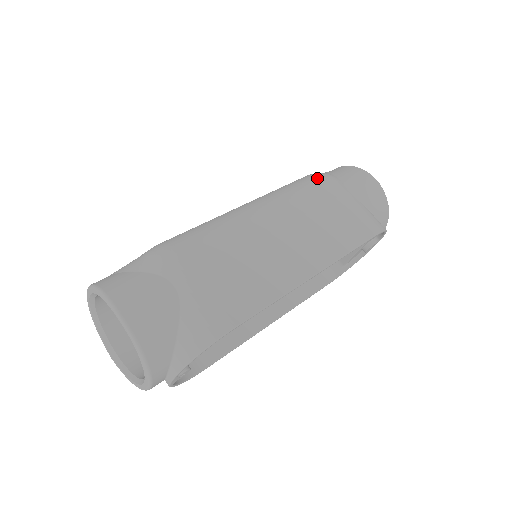
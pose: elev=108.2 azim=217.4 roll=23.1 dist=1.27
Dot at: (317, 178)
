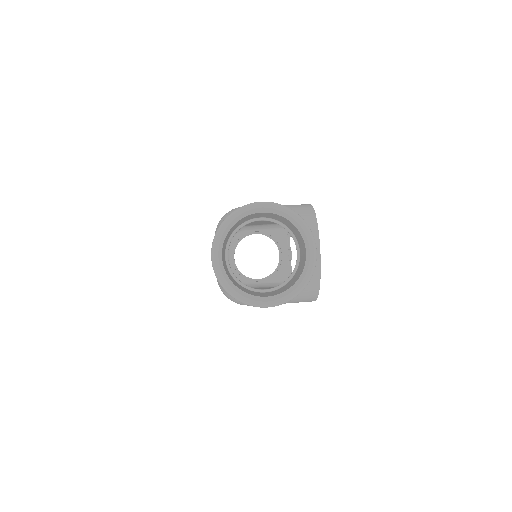
Dot at: occluded
